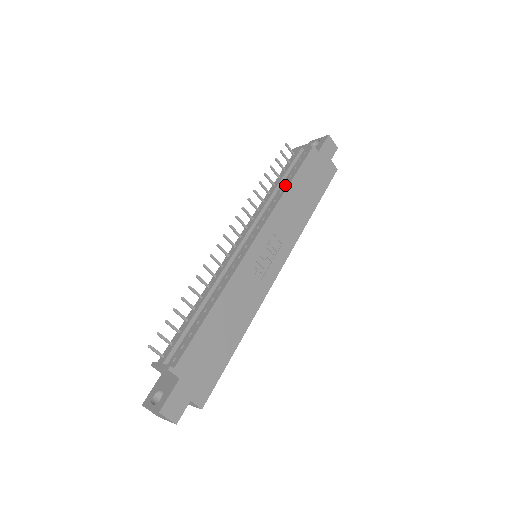
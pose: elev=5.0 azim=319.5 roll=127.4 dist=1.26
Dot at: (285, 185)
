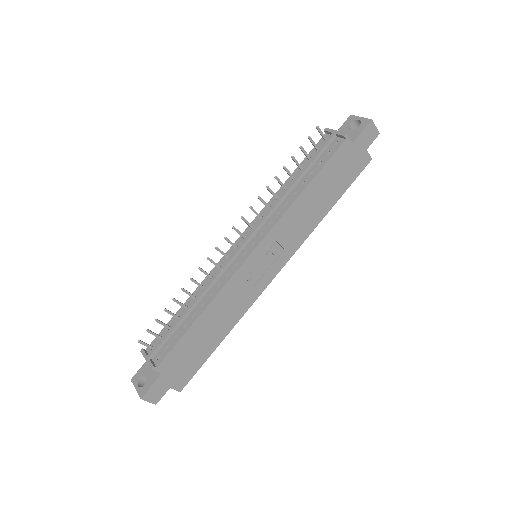
Dot at: (302, 185)
